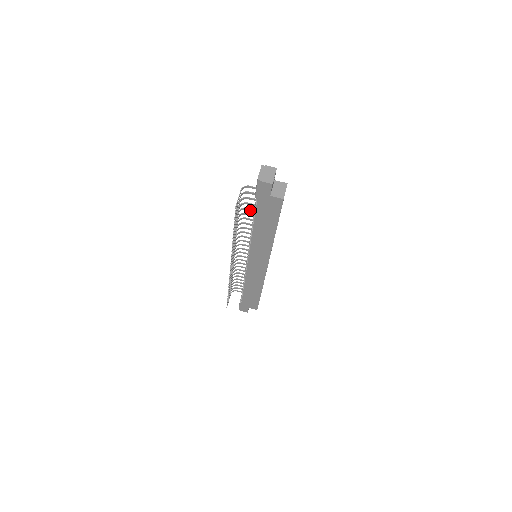
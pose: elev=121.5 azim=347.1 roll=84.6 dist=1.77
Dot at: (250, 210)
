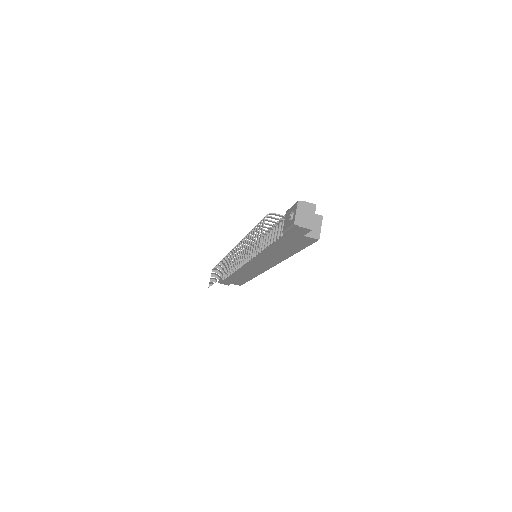
Dot at: (265, 227)
